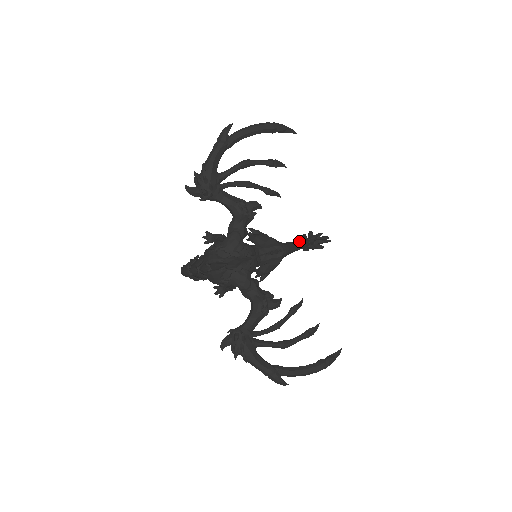
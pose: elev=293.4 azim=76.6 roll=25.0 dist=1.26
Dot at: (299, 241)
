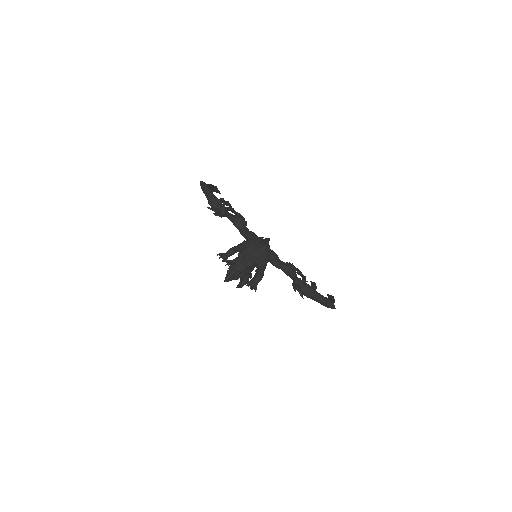
Dot at: occluded
